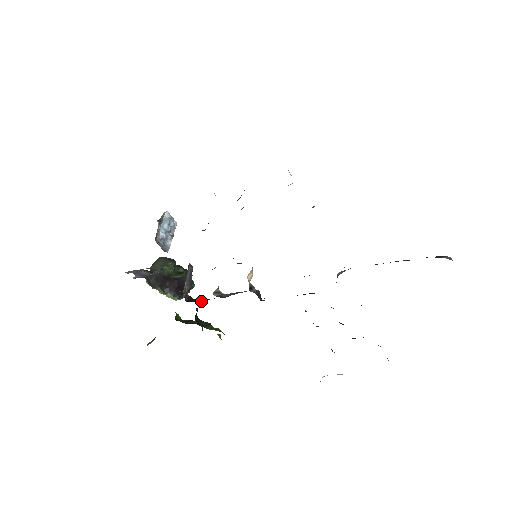
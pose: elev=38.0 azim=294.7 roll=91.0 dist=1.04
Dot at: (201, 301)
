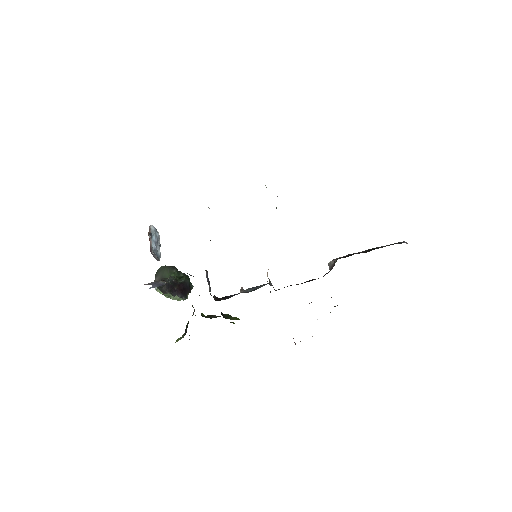
Dot at: (227, 298)
